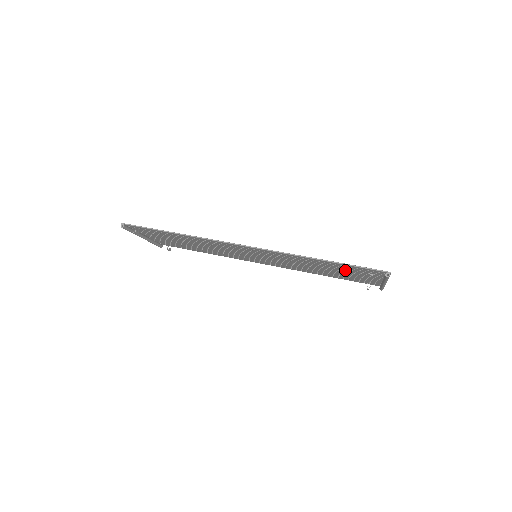
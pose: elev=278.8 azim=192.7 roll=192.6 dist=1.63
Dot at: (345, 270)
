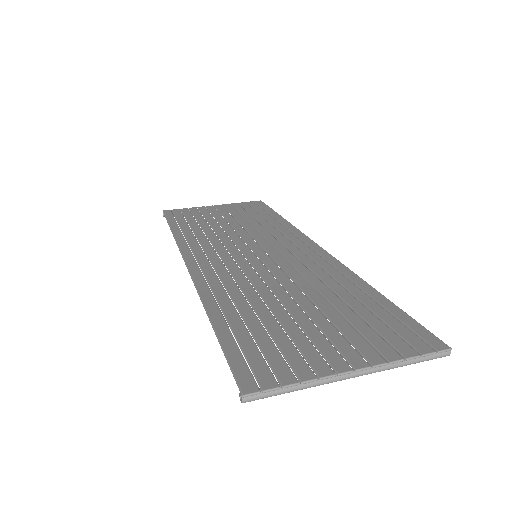
Dot at: occluded
